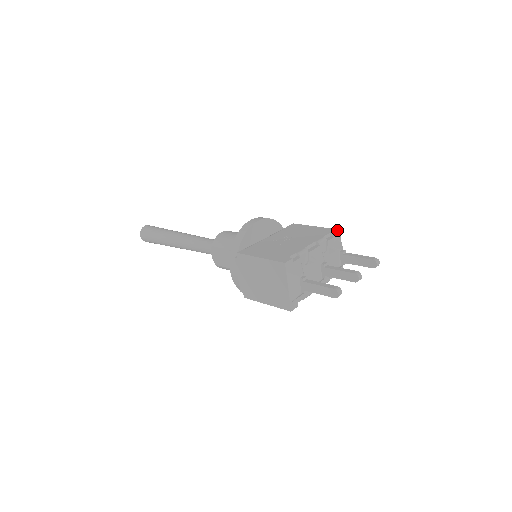
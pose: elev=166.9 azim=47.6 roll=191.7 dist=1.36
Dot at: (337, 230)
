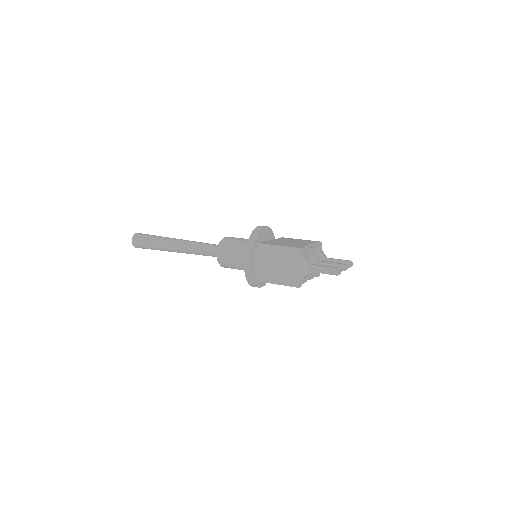
Dot at: occluded
